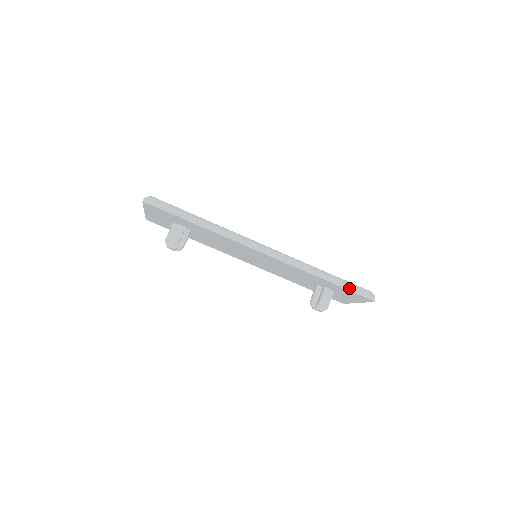
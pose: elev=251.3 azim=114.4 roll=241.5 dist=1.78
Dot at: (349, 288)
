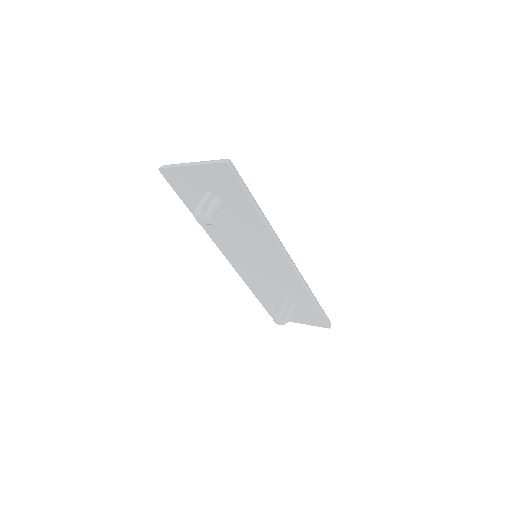
Dot at: (323, 312)
